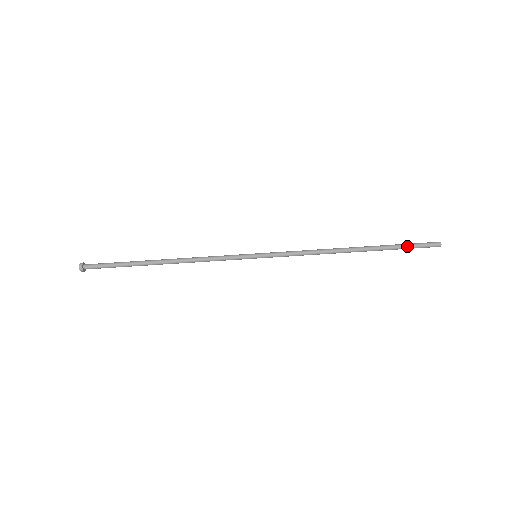
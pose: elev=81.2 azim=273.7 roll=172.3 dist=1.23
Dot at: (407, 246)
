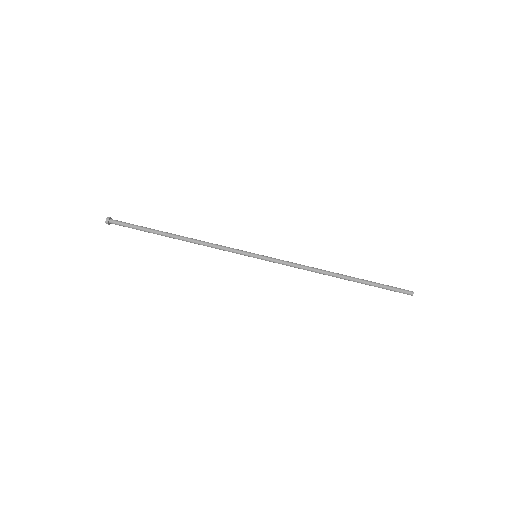
Dot at: (384, 286)
